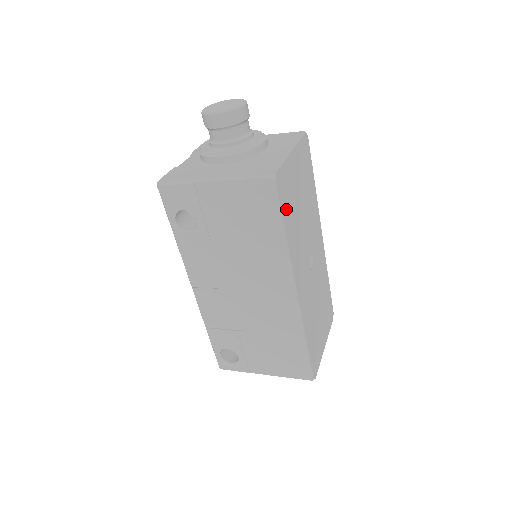
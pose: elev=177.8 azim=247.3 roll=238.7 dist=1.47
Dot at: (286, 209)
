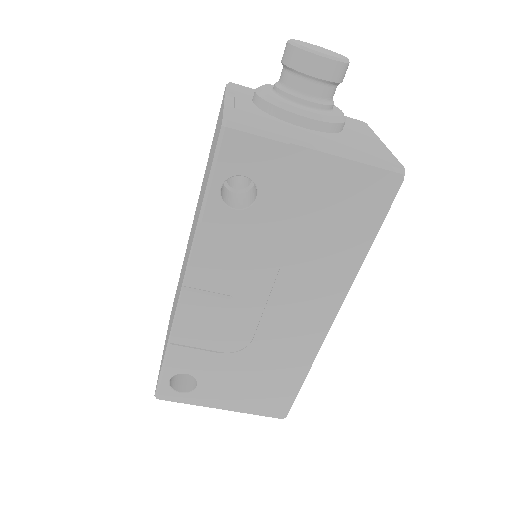
Dot at: occluded
